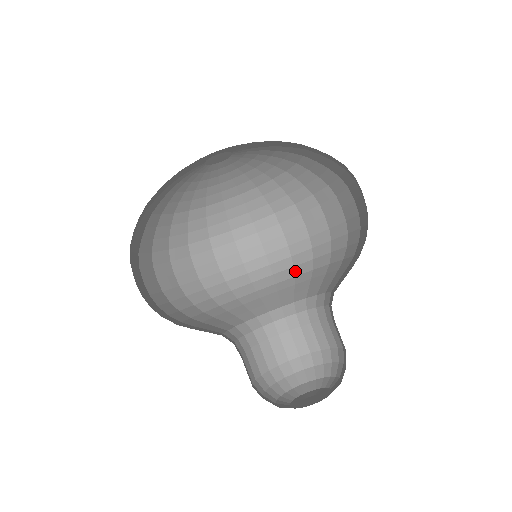
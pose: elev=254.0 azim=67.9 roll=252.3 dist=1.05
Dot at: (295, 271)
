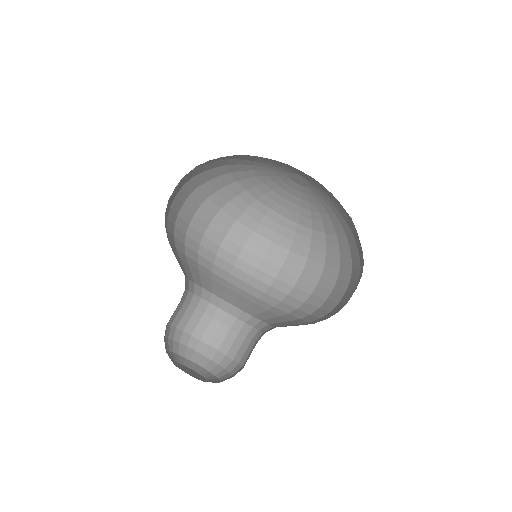
Dot at: (279, 304)
